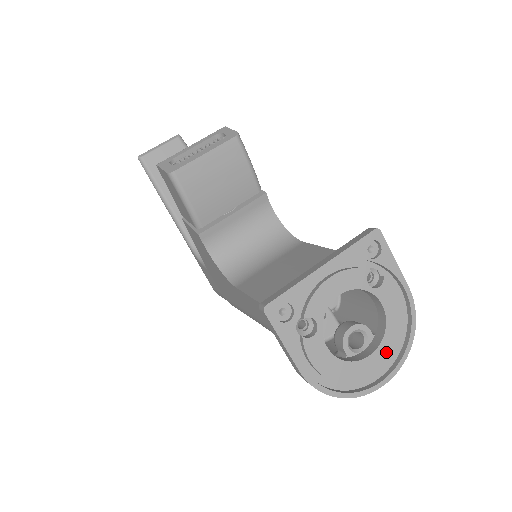
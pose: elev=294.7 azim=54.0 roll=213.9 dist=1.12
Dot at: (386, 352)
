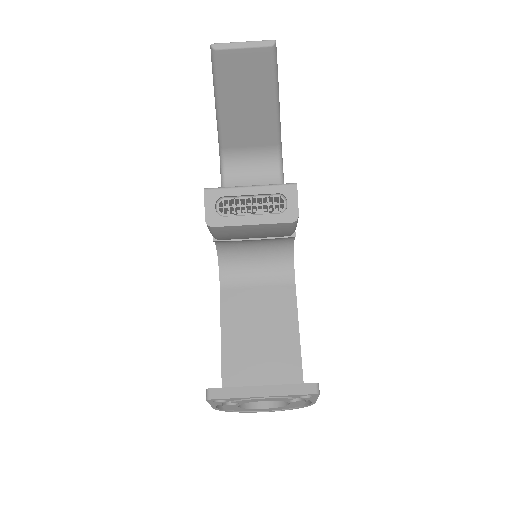
Dot at: (275, 409)
